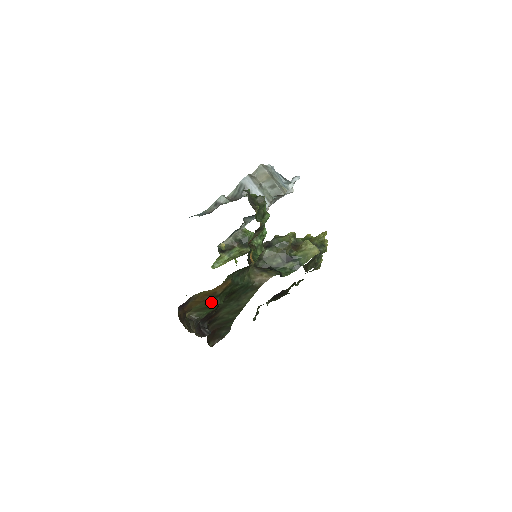
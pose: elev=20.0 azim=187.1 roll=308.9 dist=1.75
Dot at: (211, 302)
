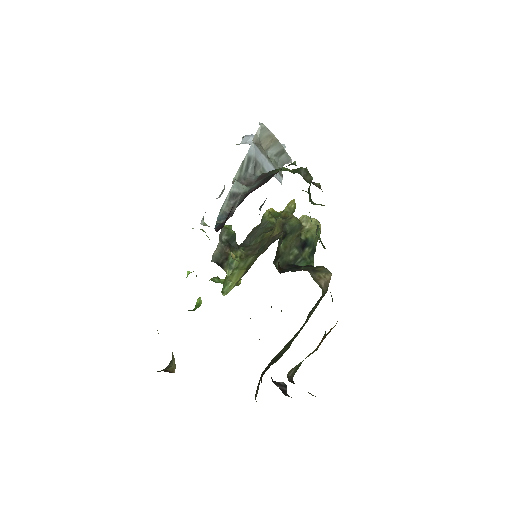
Dot at: occluded
